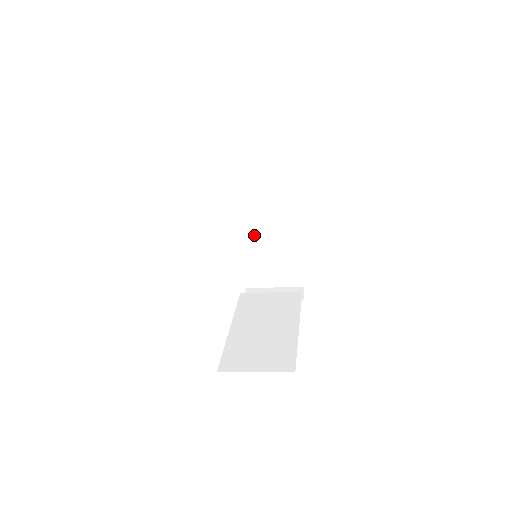
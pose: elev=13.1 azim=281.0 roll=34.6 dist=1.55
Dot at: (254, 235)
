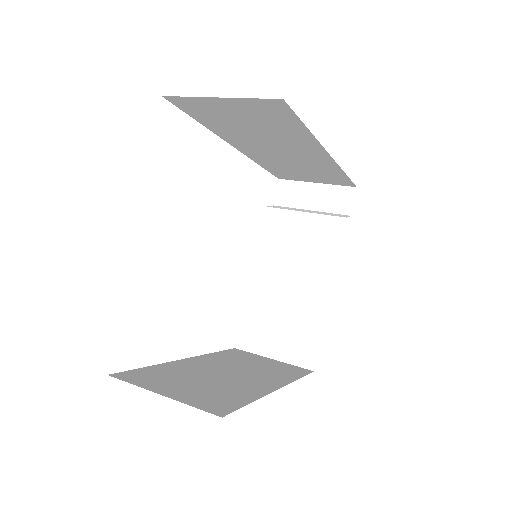
Dot at: (268, 155)
